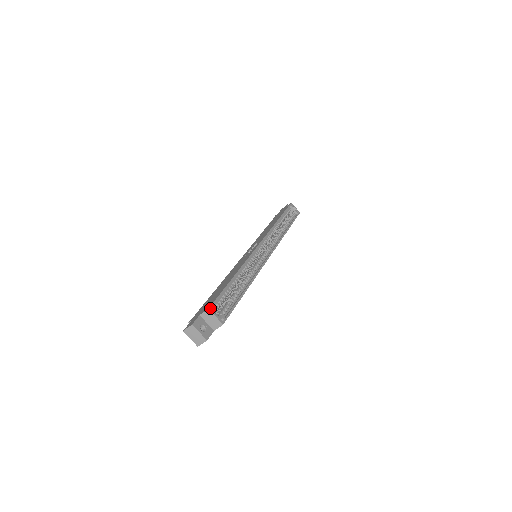
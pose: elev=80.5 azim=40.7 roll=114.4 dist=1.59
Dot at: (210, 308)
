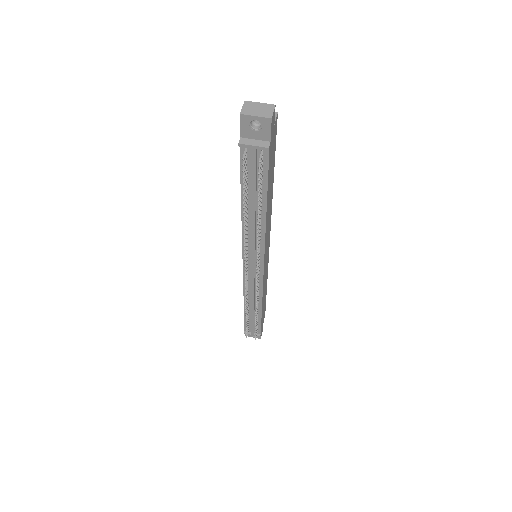
Dot at: occluded
